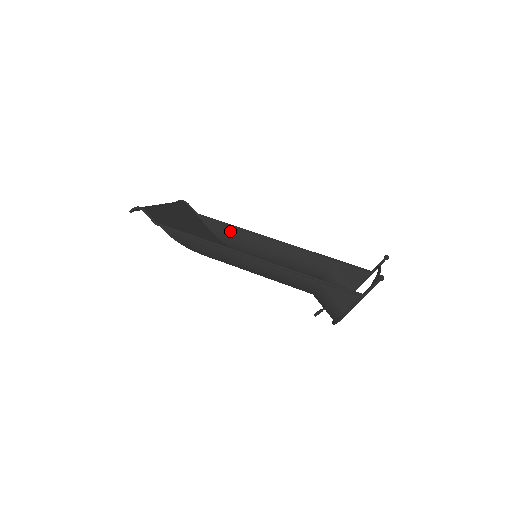
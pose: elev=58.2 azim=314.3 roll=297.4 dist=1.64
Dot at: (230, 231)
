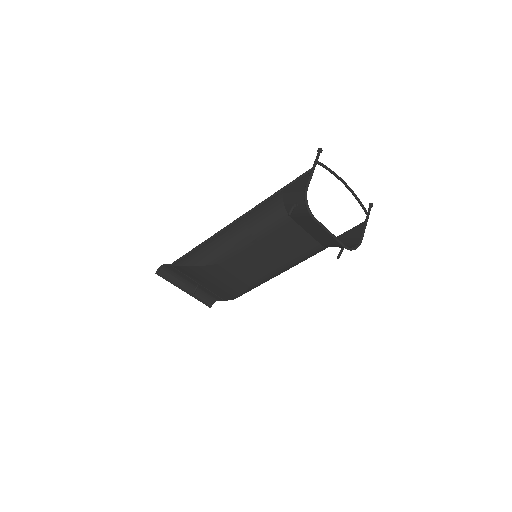
Dot at: occluded
